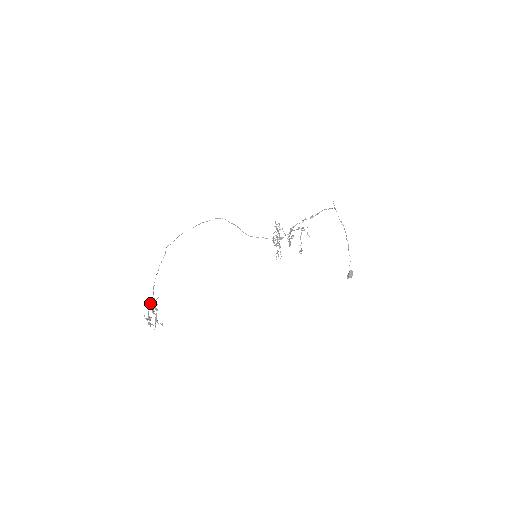
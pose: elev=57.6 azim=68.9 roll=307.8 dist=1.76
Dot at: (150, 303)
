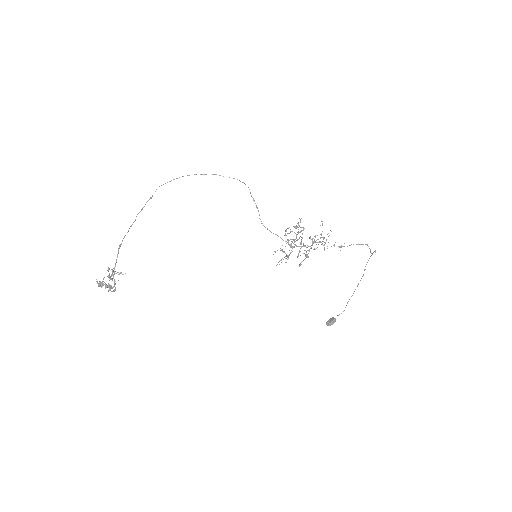
Dot at: (109, 278)
